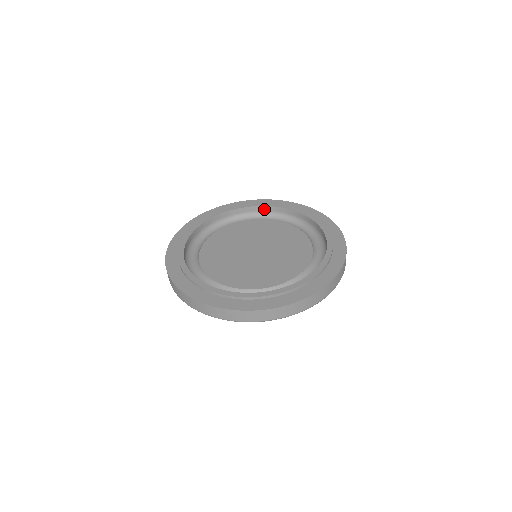
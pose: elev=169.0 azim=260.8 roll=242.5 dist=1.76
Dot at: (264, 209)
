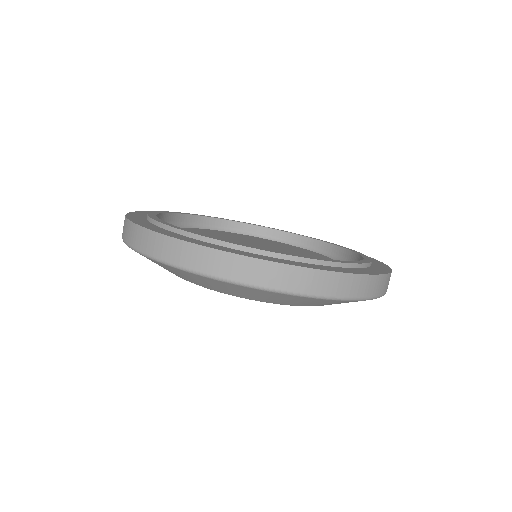
Dot at: (303, 241)
